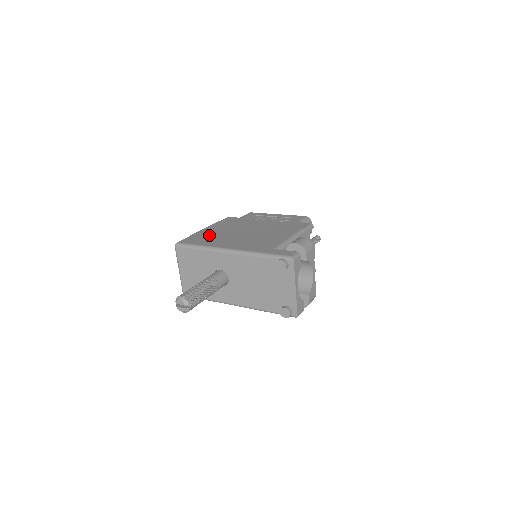
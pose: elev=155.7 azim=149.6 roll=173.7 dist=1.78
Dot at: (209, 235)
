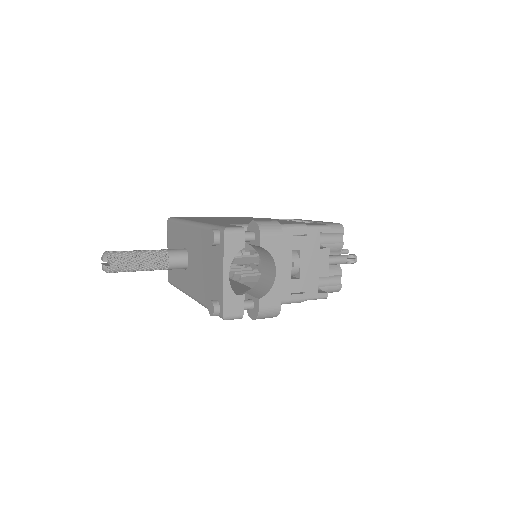
Dot at: occluded
